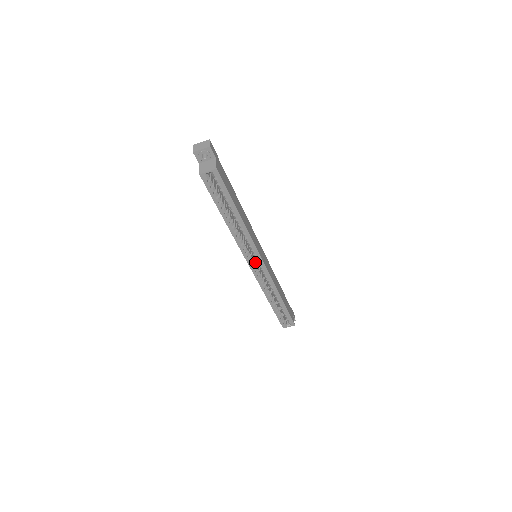
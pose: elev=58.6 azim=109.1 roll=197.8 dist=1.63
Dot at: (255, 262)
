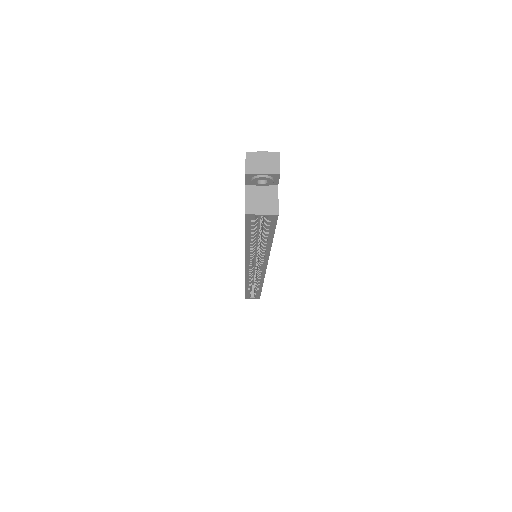
Dot at: occluded
